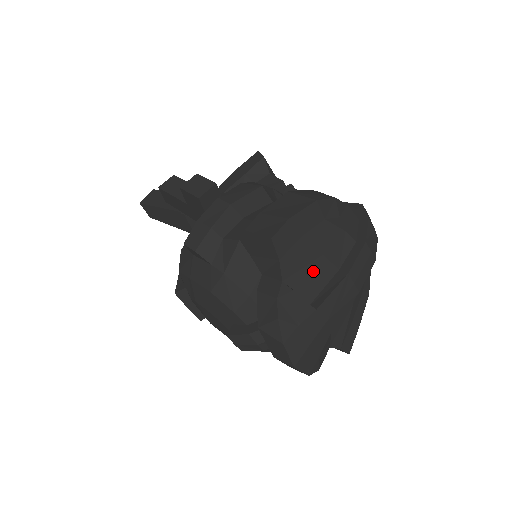
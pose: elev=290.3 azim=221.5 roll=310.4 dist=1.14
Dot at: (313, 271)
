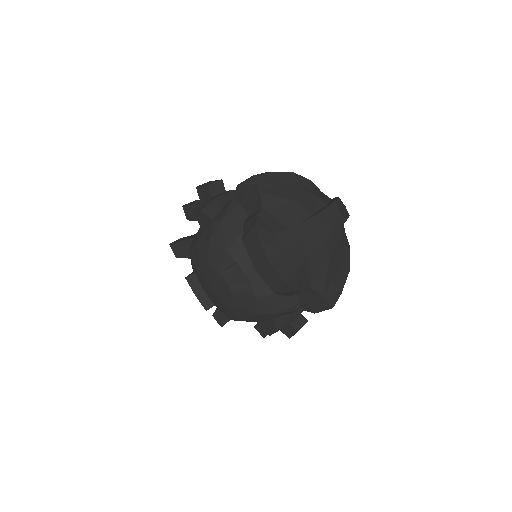
Dot at: (289, 210)
